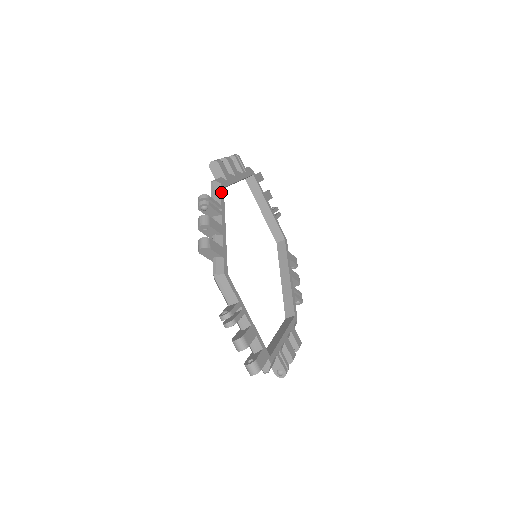
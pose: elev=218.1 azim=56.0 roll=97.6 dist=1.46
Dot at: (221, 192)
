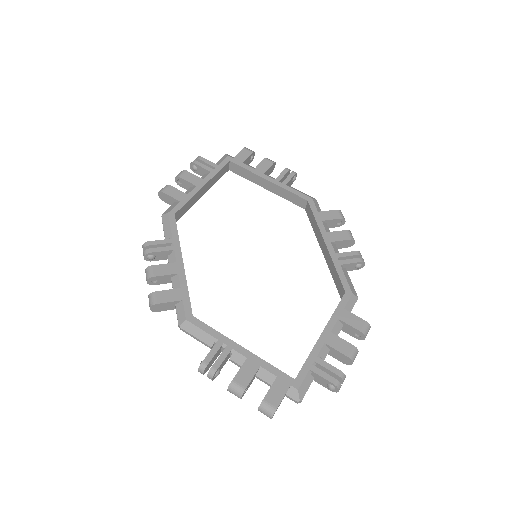
Dot at: (170, 223)
